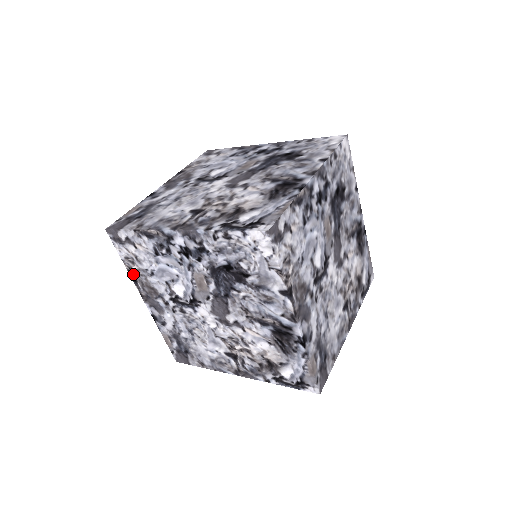
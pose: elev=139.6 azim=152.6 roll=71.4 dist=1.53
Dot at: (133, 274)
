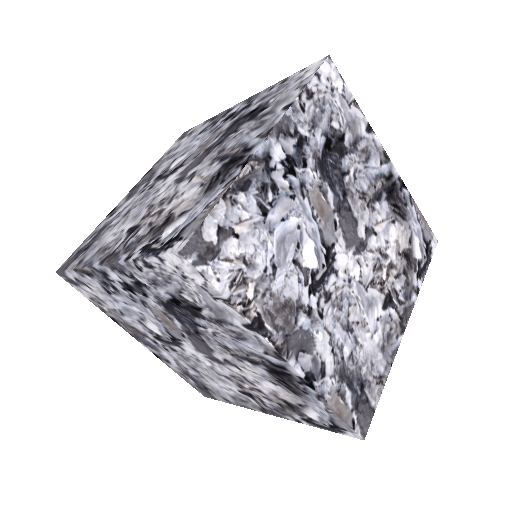
Dot at: (109, 315)
